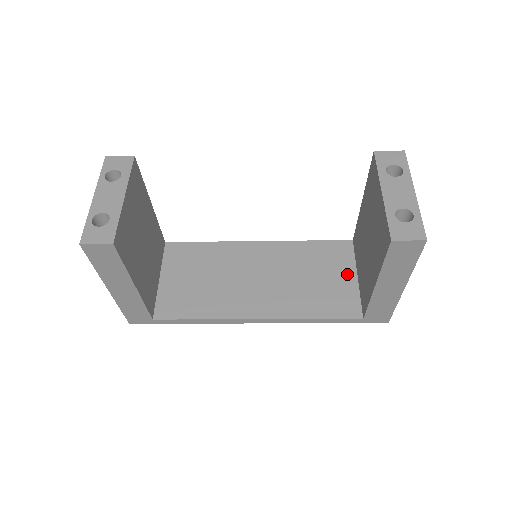
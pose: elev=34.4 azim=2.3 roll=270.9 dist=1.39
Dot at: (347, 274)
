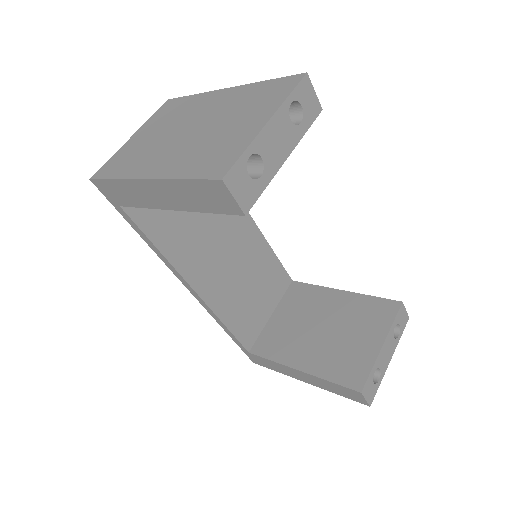
Dot at: (269, 306)
